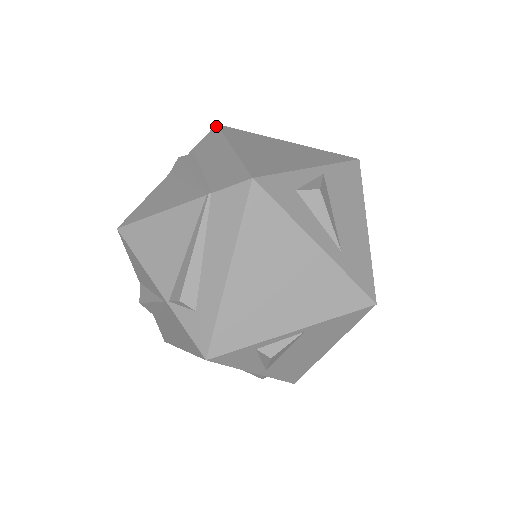
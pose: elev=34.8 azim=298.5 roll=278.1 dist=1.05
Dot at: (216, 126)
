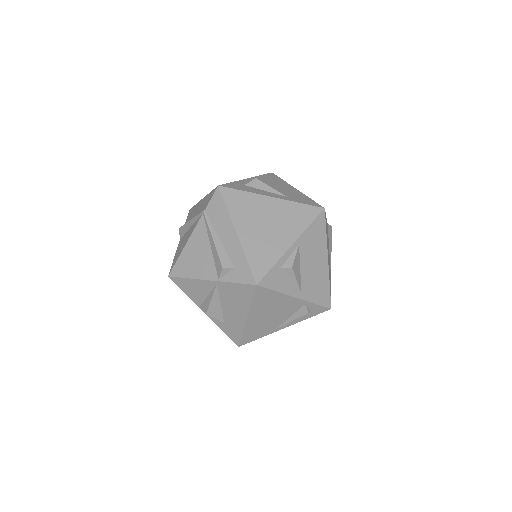
Dot at: (190, 209)
